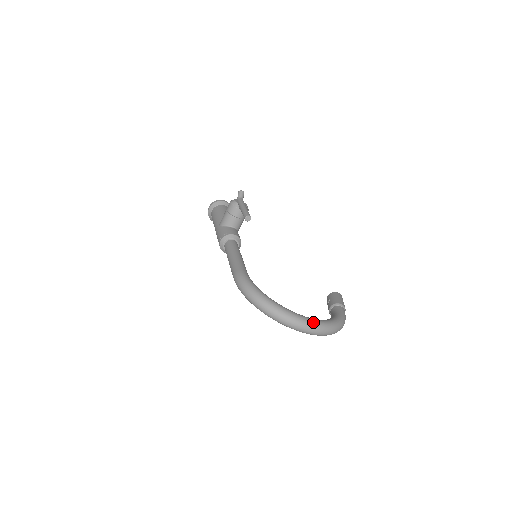
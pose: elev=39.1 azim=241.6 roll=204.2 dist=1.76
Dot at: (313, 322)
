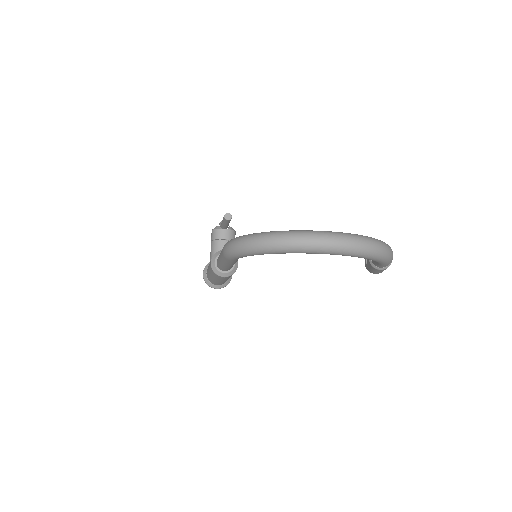
Dot at: (335, 232)
